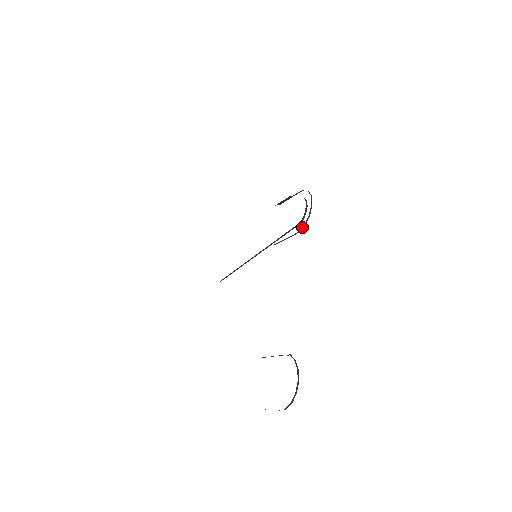
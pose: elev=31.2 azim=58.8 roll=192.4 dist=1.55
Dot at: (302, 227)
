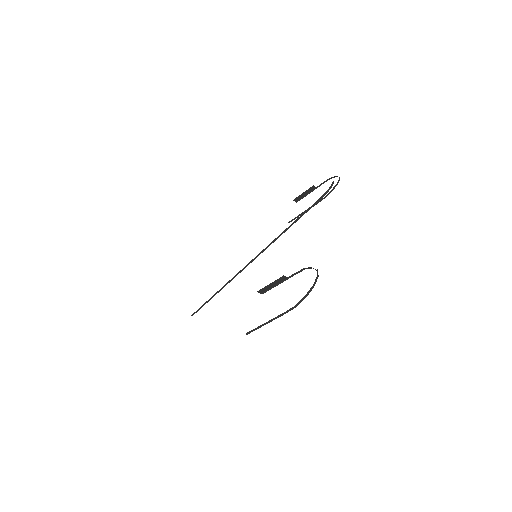
Dot at: (327, 194)
